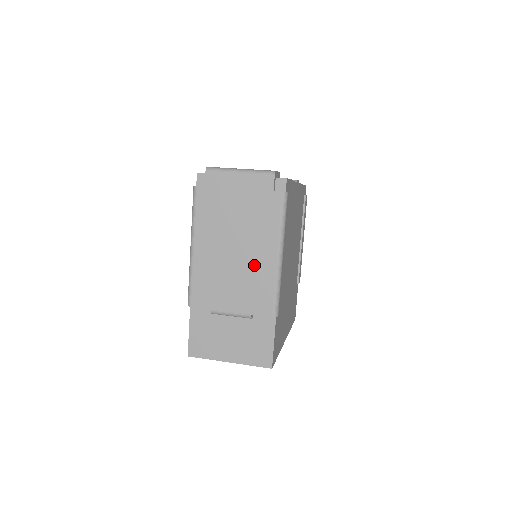
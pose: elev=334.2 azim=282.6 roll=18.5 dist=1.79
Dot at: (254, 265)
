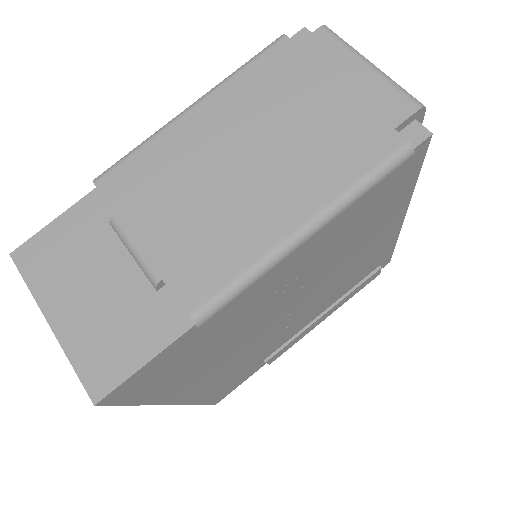
Dot at: (249, 208)
